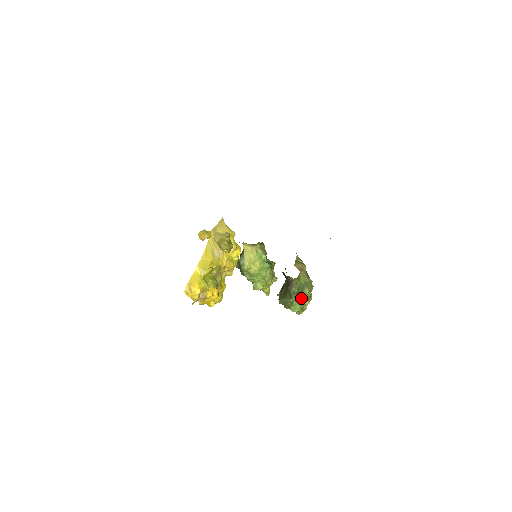
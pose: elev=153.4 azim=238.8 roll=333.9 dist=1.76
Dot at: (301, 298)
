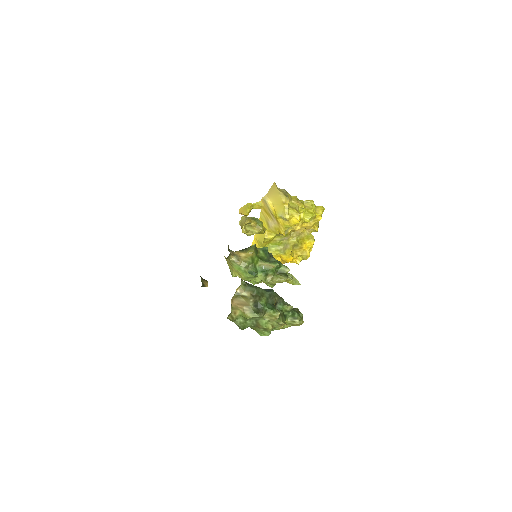
Dot at: (258, 327)
